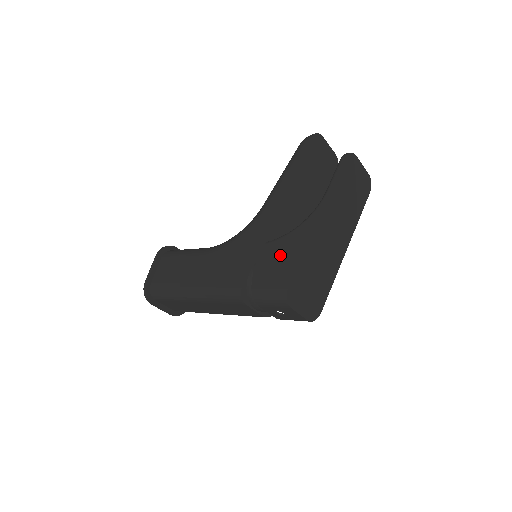
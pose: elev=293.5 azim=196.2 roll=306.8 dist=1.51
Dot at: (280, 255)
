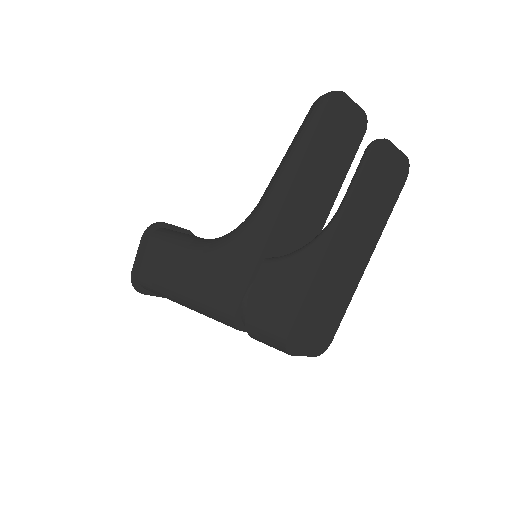
Dot at: (279, 286)
